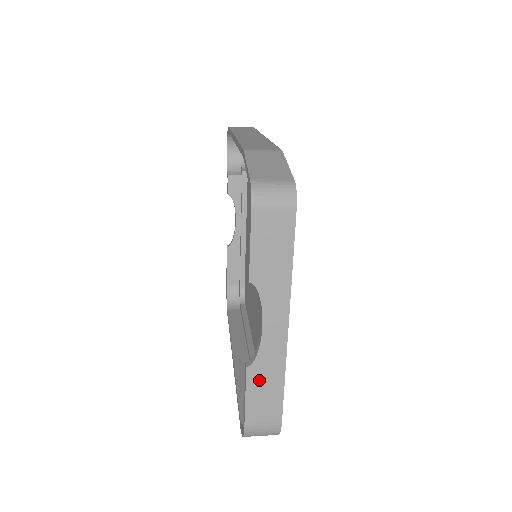
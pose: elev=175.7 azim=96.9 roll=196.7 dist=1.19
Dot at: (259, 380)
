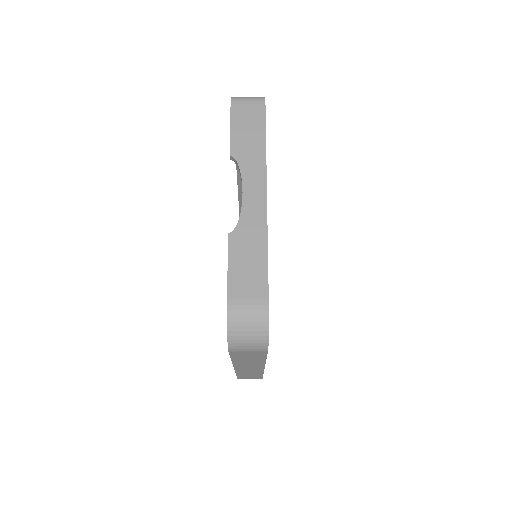
Dot at: (241, 248)
